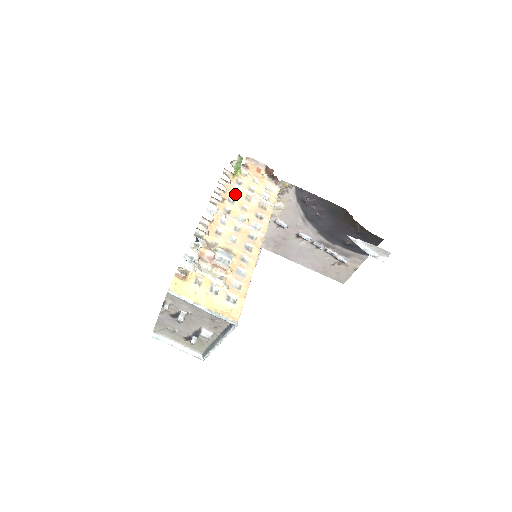
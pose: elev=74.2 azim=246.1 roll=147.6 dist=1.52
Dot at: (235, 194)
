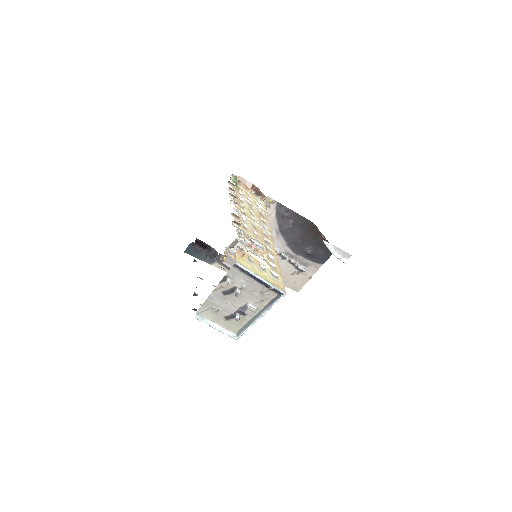
Dot at: (242, 202)
